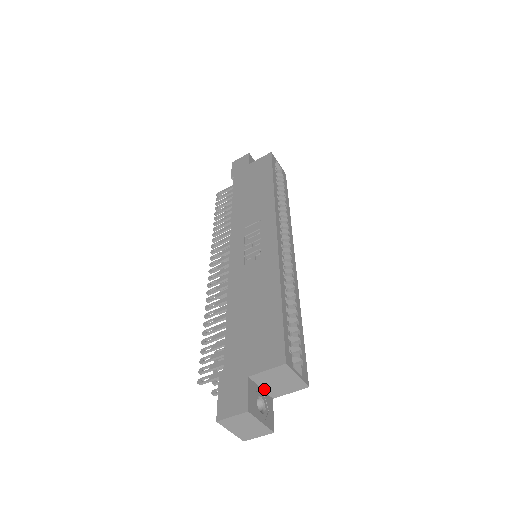
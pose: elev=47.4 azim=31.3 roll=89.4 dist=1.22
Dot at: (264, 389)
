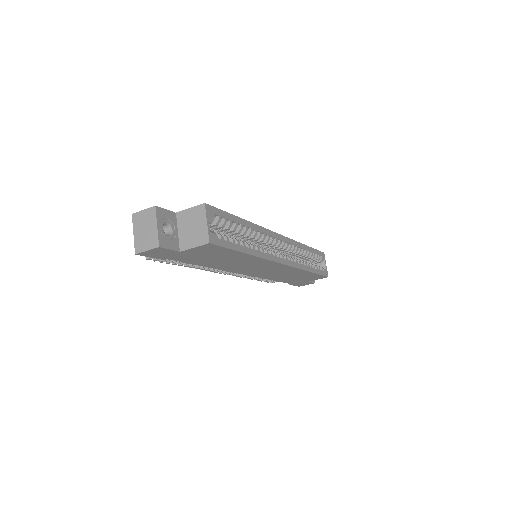
Dot at: (179, 235)
